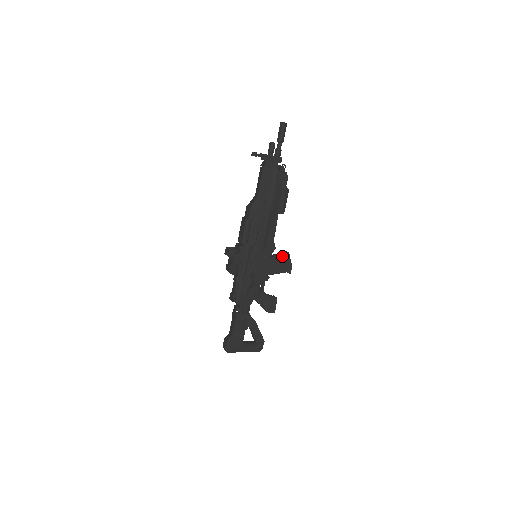
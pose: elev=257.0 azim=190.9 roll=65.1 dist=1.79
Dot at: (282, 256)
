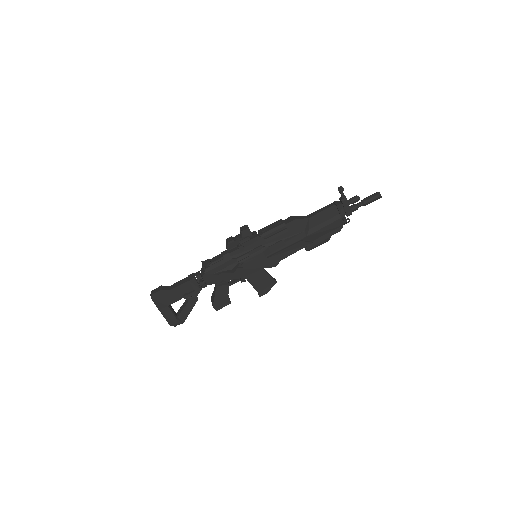
Dot at: (271, 278)
